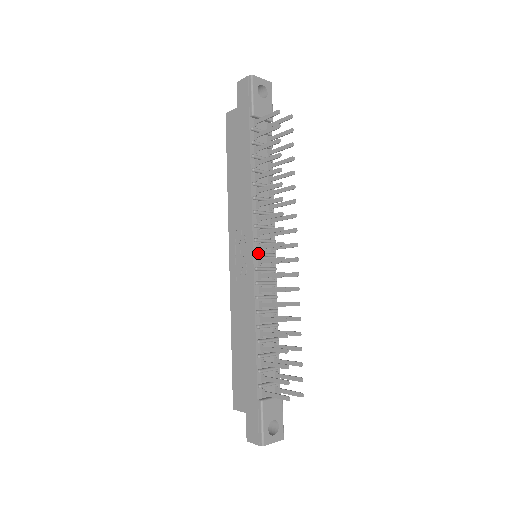
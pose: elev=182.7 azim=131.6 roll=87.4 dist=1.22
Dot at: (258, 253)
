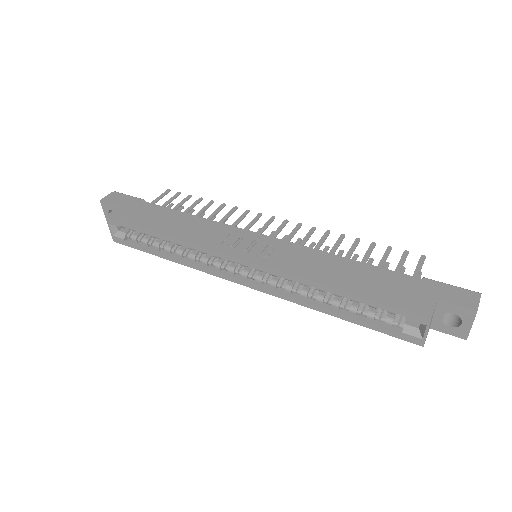
Dot at: occluded
